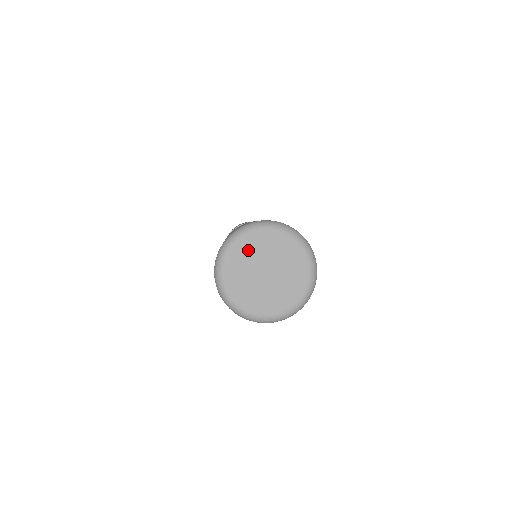
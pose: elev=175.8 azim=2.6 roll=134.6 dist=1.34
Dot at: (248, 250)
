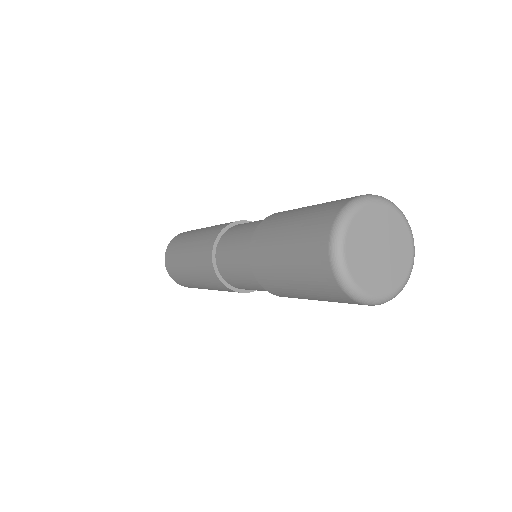
Dot at: (367, 222)
